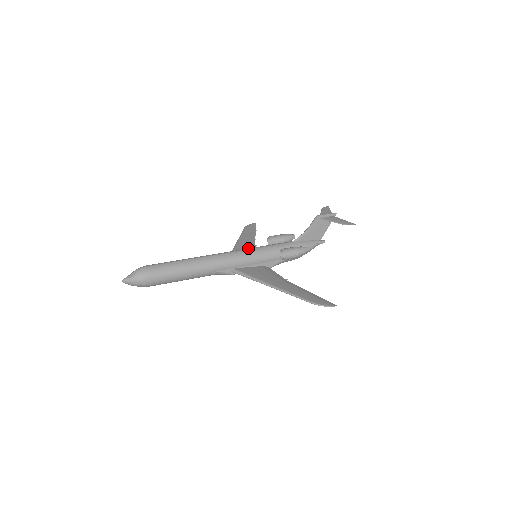
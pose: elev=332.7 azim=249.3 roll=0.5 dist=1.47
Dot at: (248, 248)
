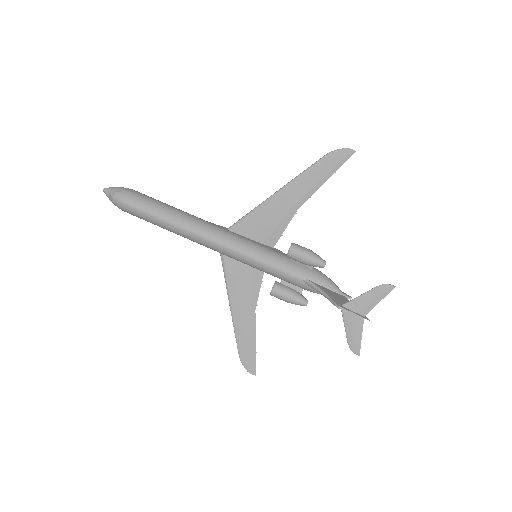
Dot at: (246, 252)
